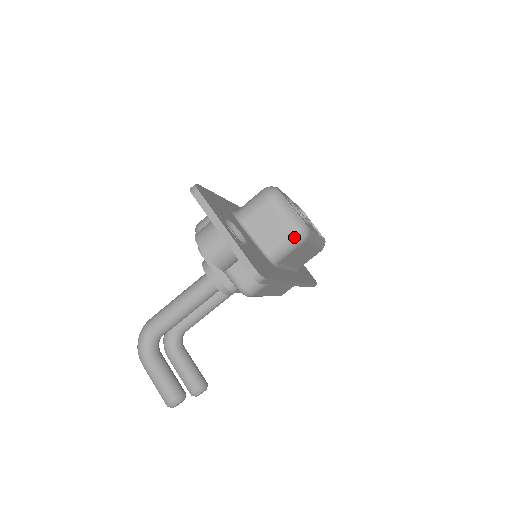
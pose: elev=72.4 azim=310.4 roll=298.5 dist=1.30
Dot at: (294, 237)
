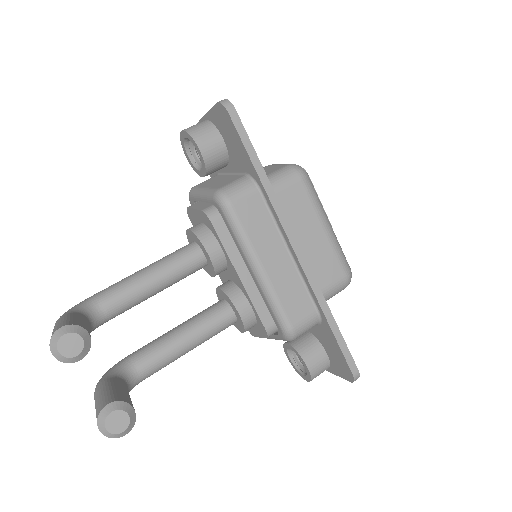
Dot at: (288, 168)
